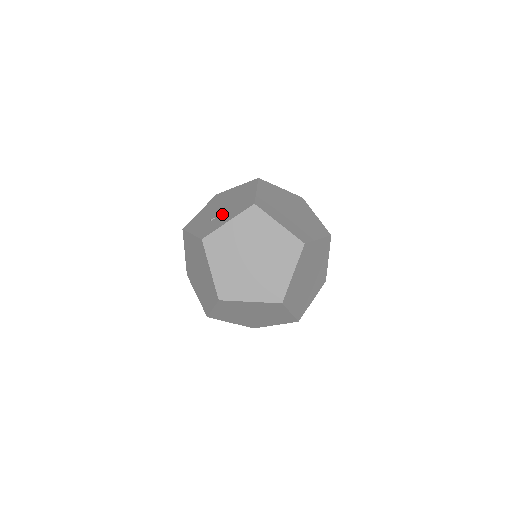
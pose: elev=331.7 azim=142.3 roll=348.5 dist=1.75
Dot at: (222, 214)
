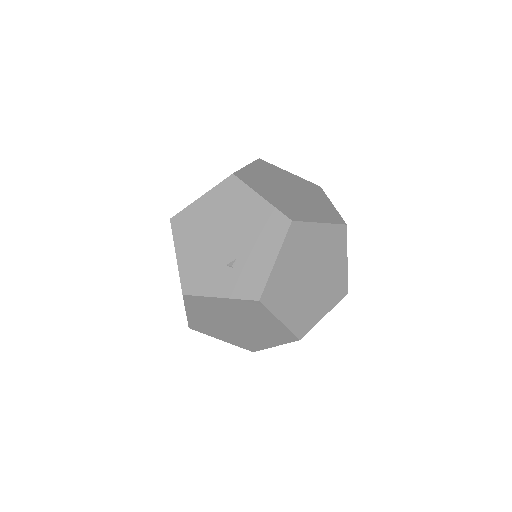
Dot at: (243, 251)
